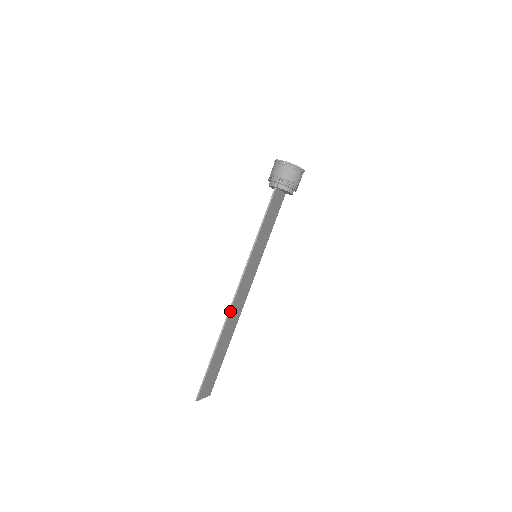
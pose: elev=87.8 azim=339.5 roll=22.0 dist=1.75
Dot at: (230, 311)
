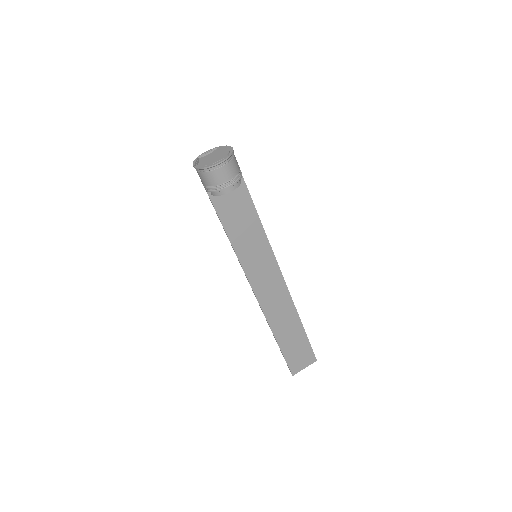
Dot at: (264, 312)
